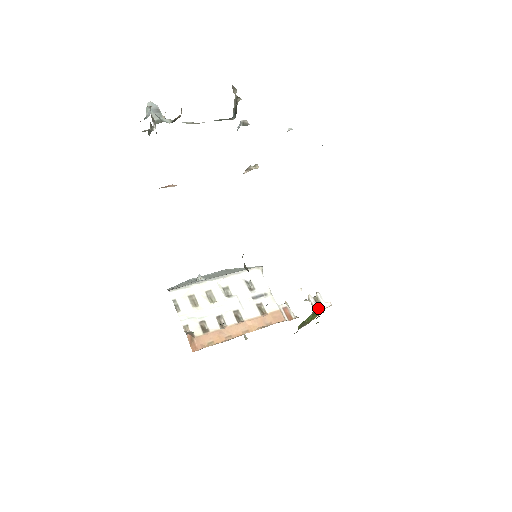
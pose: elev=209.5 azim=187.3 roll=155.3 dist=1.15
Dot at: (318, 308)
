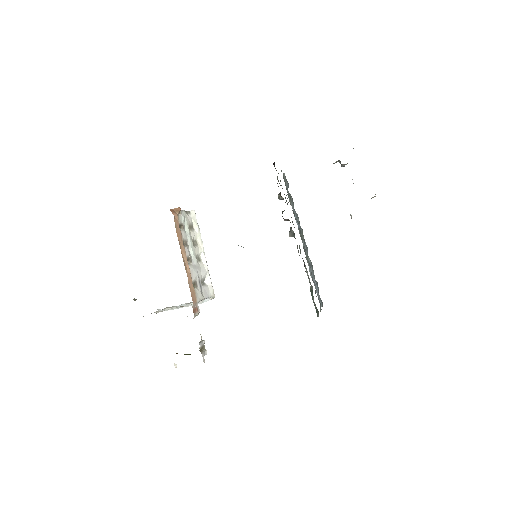
Dot at: (200, 347)
